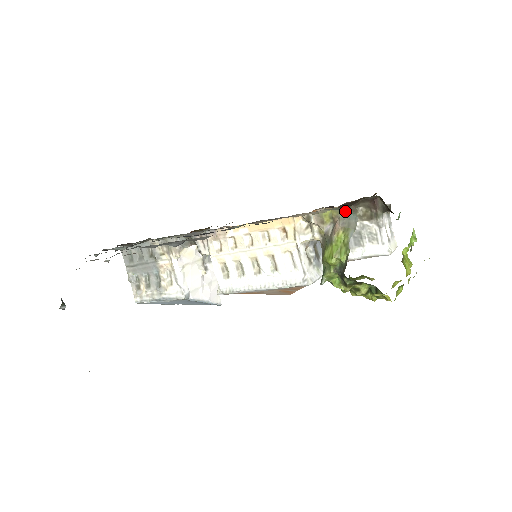
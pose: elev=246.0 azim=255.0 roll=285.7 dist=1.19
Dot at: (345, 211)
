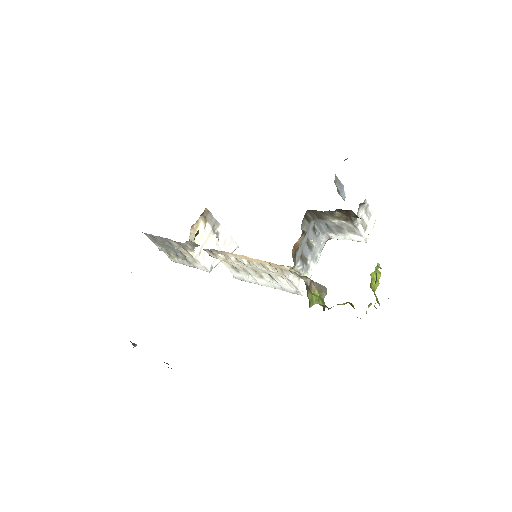
Dot at: (316, 283)
